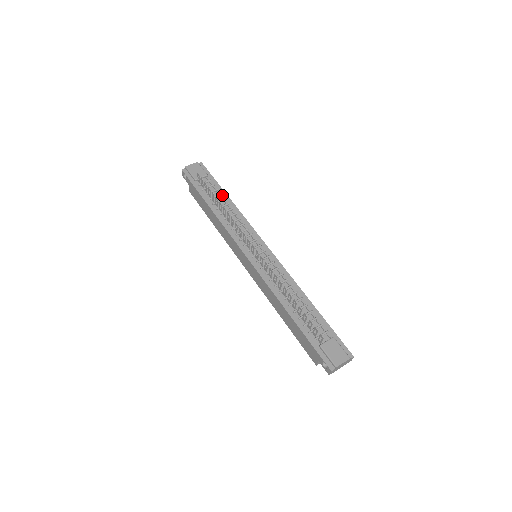
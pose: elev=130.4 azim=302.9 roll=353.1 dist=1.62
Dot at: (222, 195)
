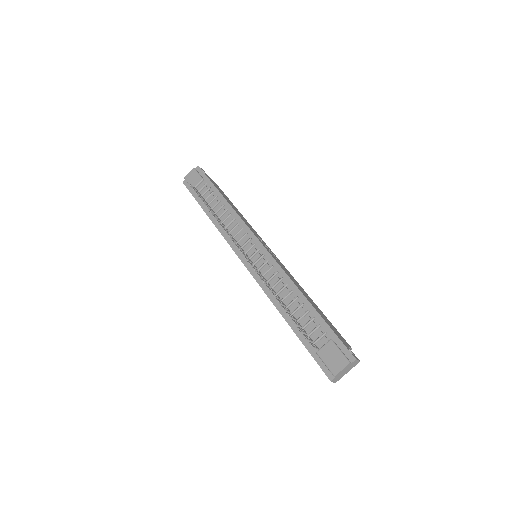
Dot at: (217, 197)
